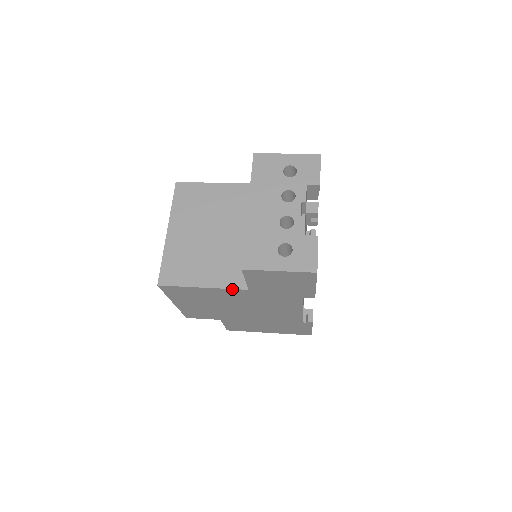
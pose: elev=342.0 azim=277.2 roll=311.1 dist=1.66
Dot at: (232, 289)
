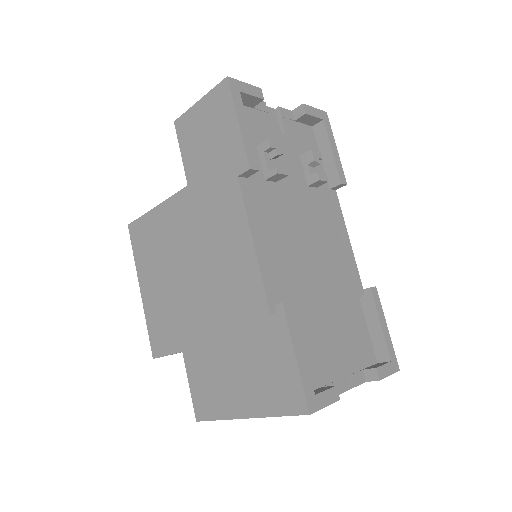
Dot at: (176, 195)
